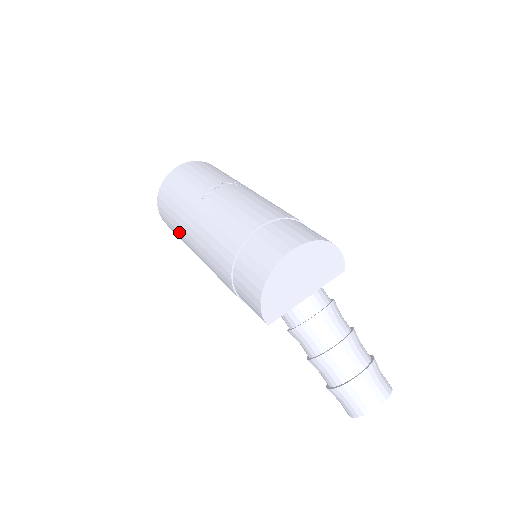
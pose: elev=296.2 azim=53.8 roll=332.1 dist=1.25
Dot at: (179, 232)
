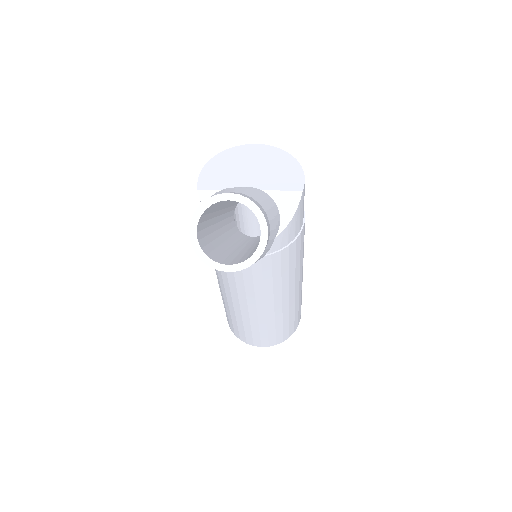
Dot at: occluded
